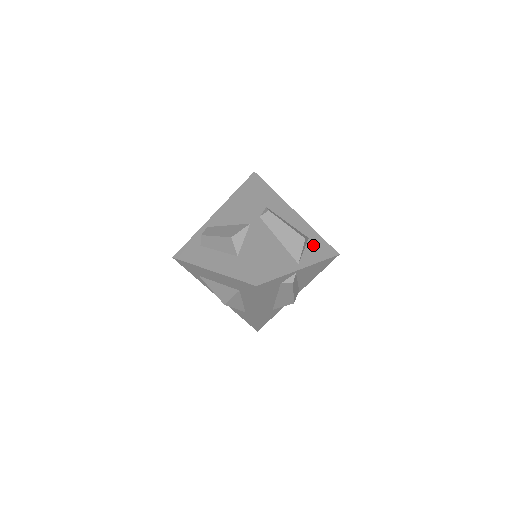
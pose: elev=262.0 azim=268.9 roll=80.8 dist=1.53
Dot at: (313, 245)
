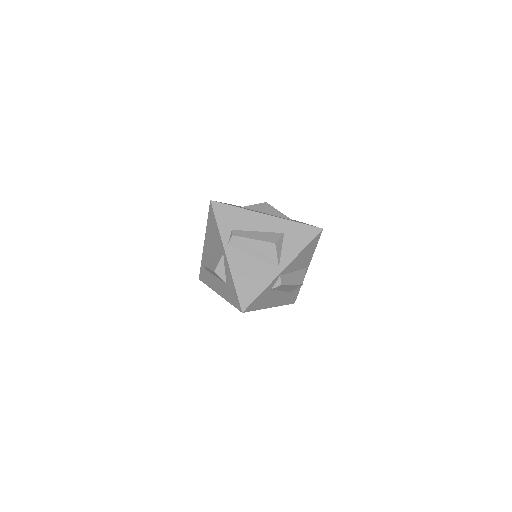
Dot at: (290, 238)
